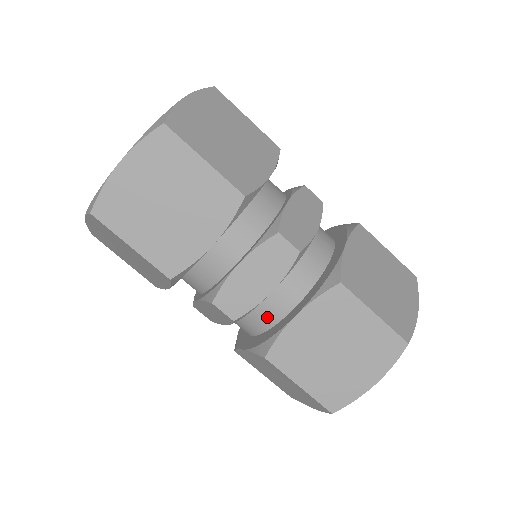
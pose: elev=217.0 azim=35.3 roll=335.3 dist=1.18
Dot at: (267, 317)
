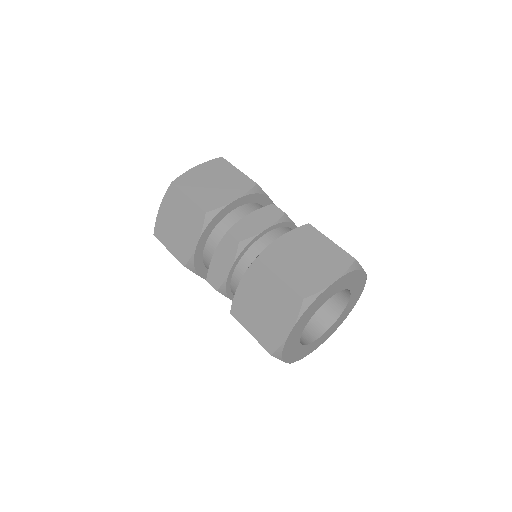
Dot at: (261, 251)
